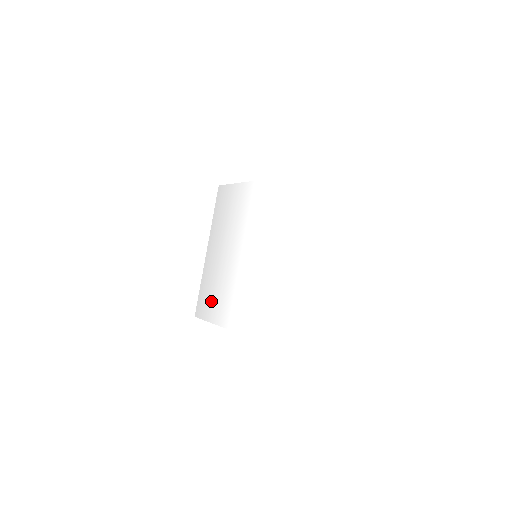
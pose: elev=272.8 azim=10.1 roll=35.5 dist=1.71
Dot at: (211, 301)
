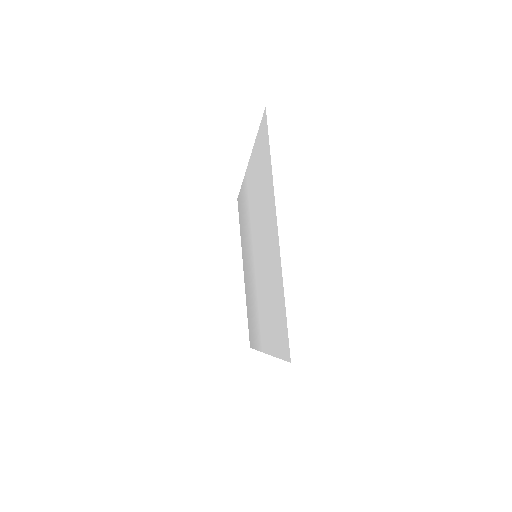
Dot at: (251, 325)
